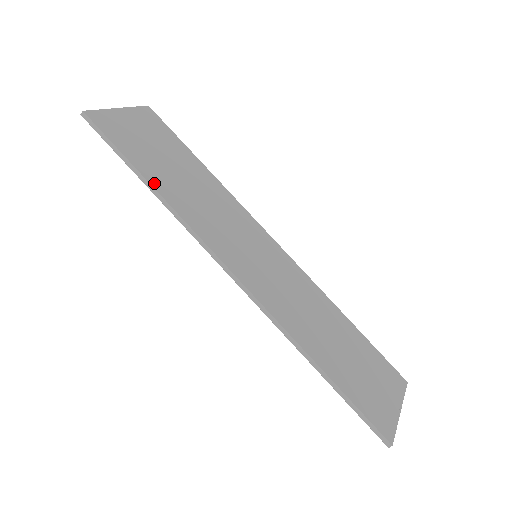
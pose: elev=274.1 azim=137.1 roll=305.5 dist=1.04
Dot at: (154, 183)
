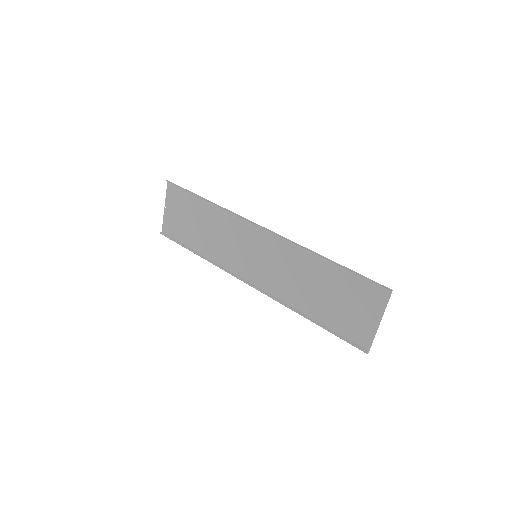
Dot at: (207, 203)
